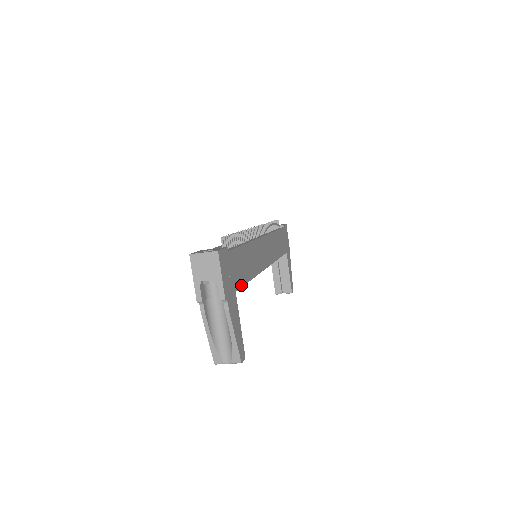
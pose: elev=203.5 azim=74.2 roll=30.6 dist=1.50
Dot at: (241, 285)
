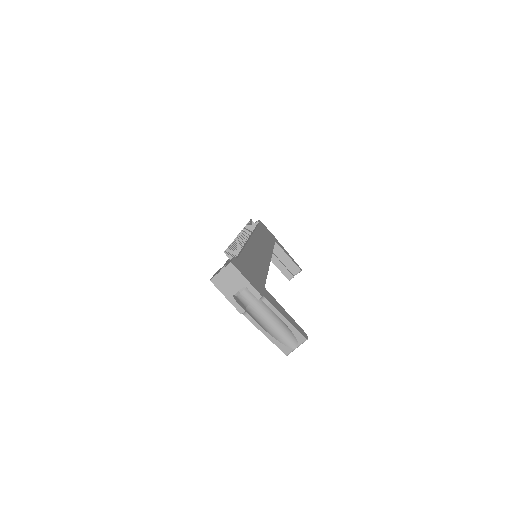
Dot at: (264, 281)
